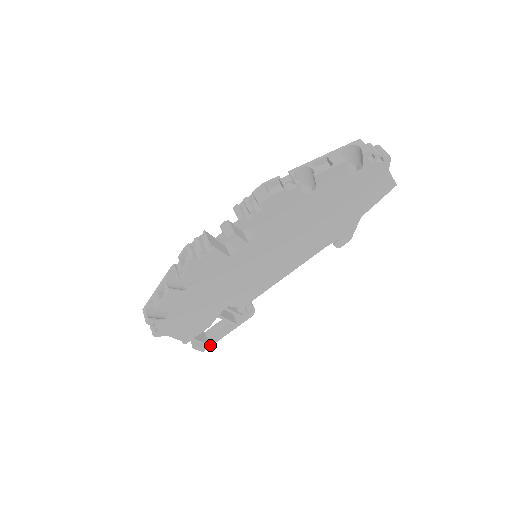
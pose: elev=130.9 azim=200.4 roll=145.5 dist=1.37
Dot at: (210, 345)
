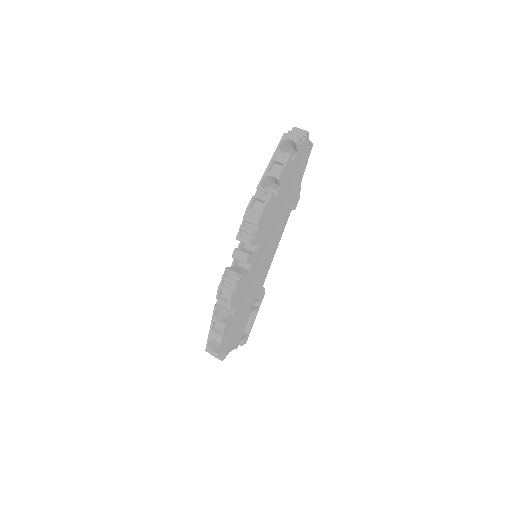
Dot at: (248, 335)
